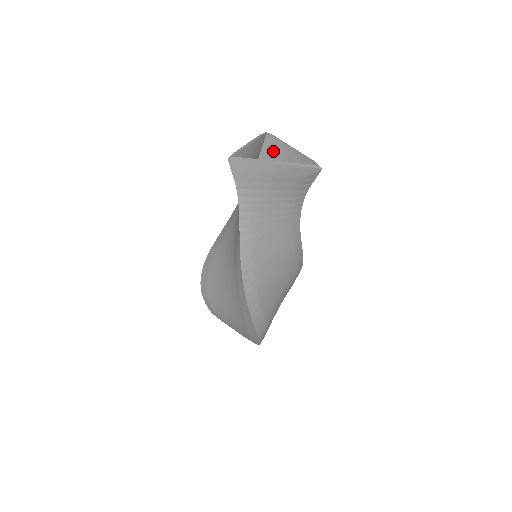
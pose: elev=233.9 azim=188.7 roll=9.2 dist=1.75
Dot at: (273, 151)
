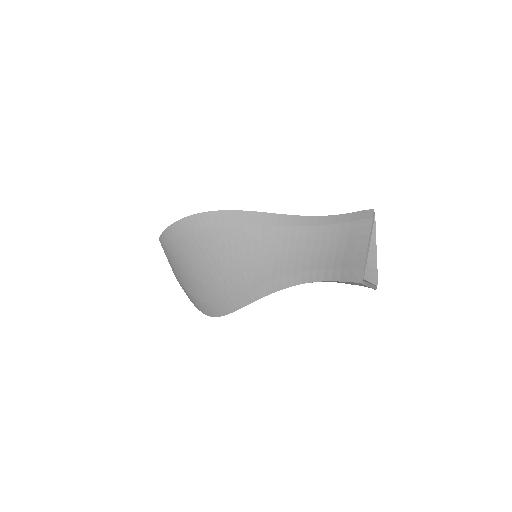
Dot at: occluded
